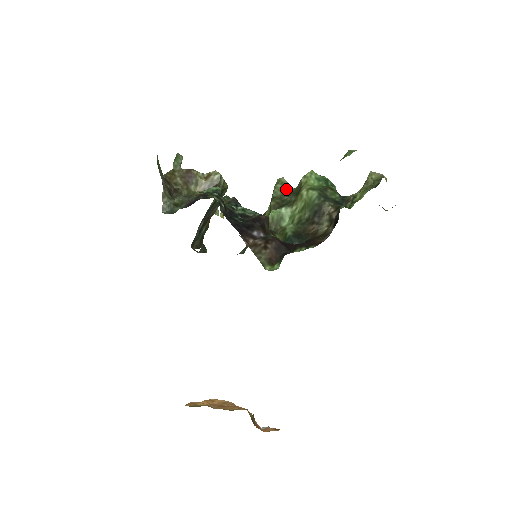
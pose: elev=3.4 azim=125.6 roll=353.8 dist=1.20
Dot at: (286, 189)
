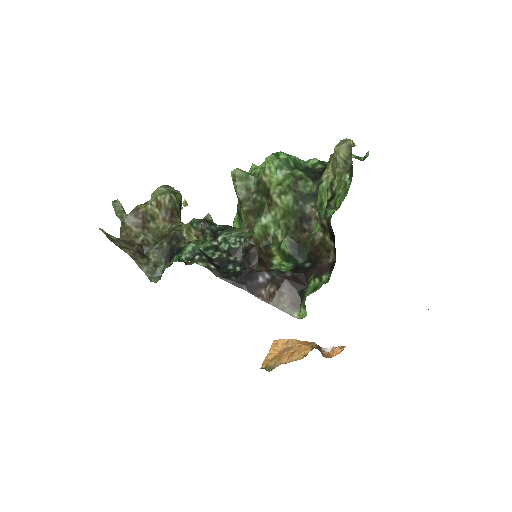
Dot at: (247, 183)
